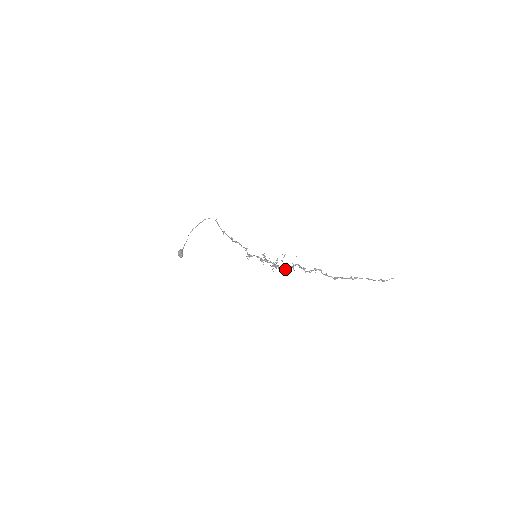
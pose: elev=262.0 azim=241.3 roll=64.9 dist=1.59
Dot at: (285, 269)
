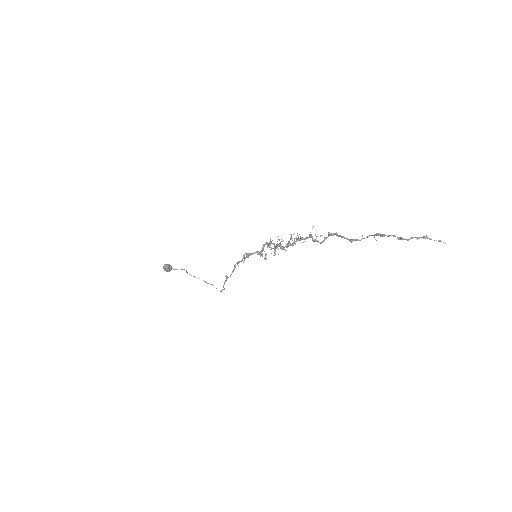
Dot at: (288, 241)
